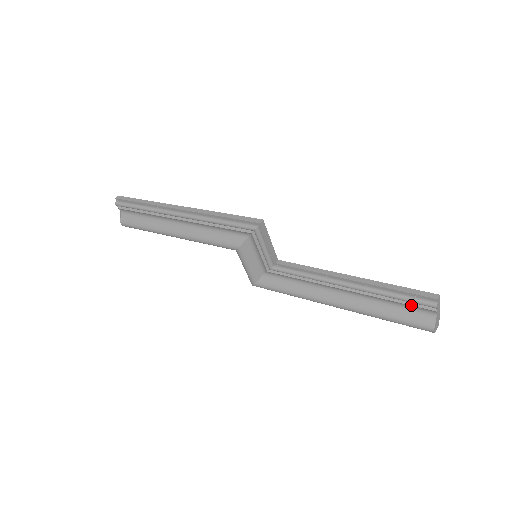
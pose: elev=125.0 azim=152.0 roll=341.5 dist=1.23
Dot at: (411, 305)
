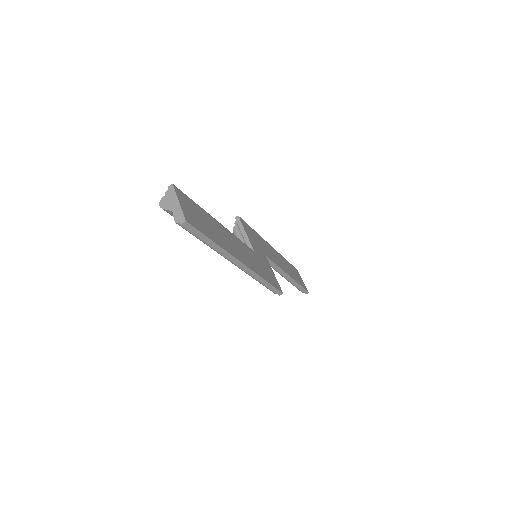
Dot at: occluded
